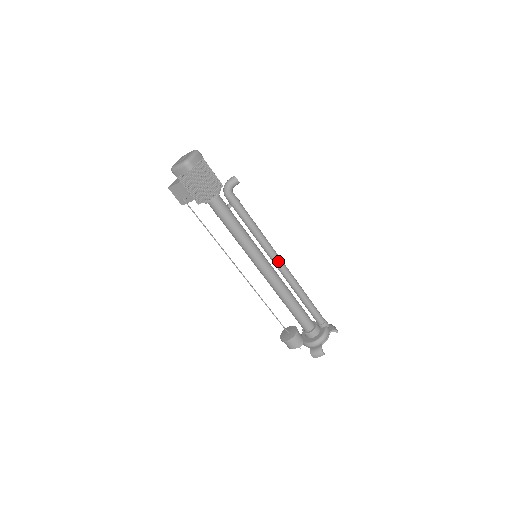
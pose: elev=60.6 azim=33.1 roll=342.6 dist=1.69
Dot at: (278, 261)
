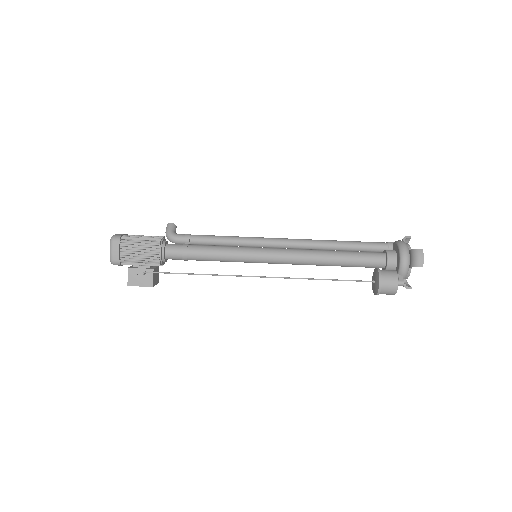
Dot at: (277, 240)
